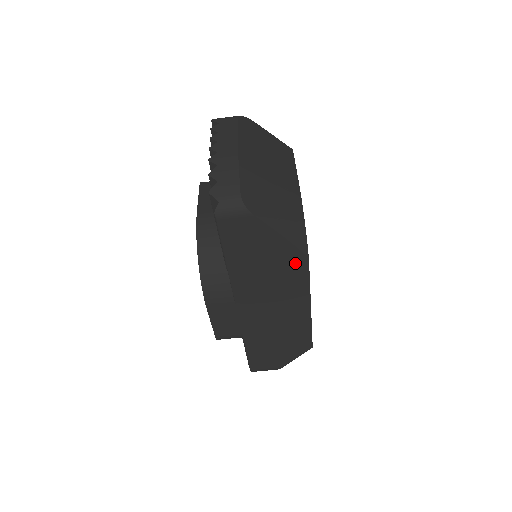
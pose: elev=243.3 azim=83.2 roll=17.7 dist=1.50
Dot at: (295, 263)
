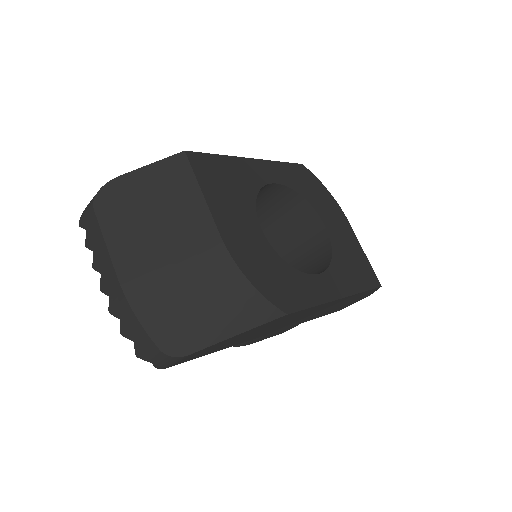
Dot at: (279, 320)
